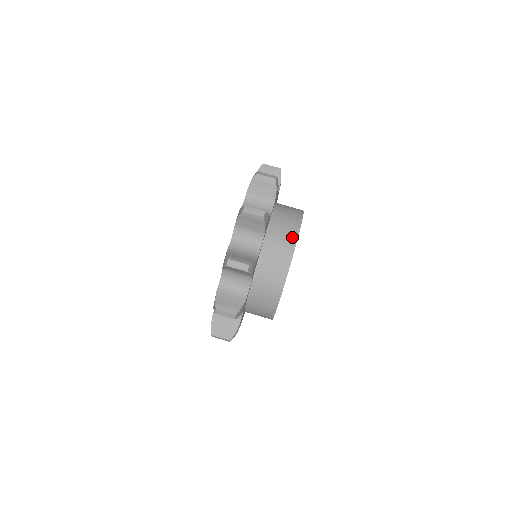
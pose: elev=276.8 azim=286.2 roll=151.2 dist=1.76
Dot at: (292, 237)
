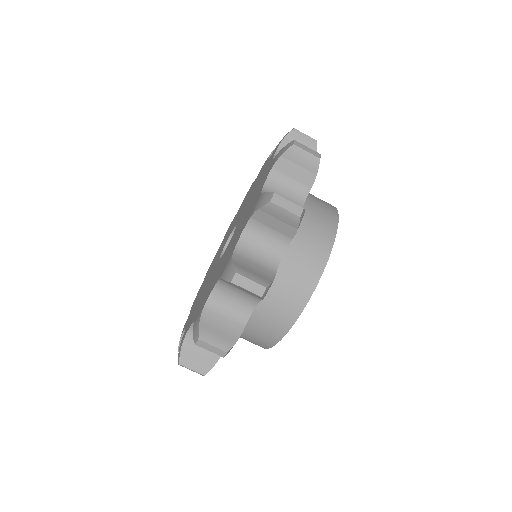
Dot at: (324, 248)
